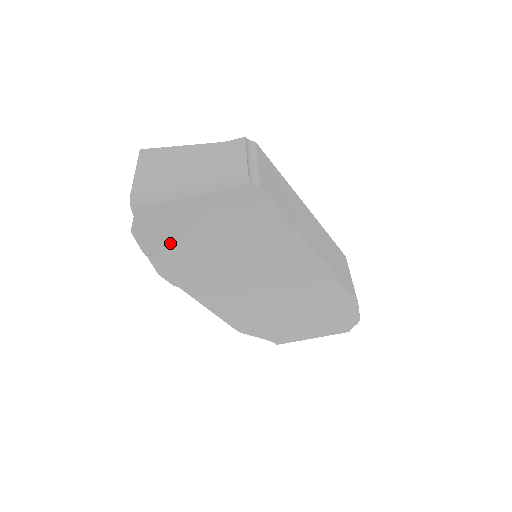
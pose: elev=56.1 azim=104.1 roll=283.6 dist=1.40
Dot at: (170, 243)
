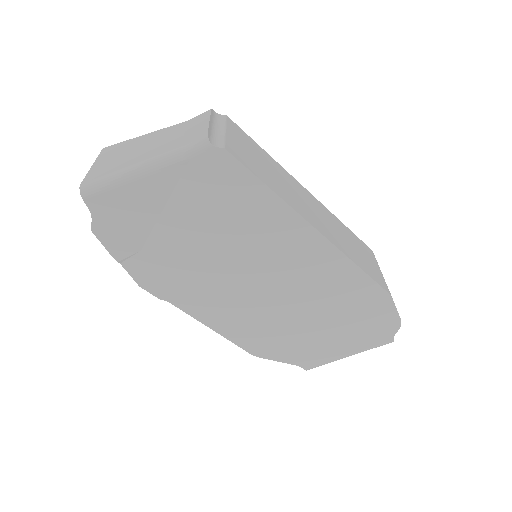
Dot at: (141, 241)
